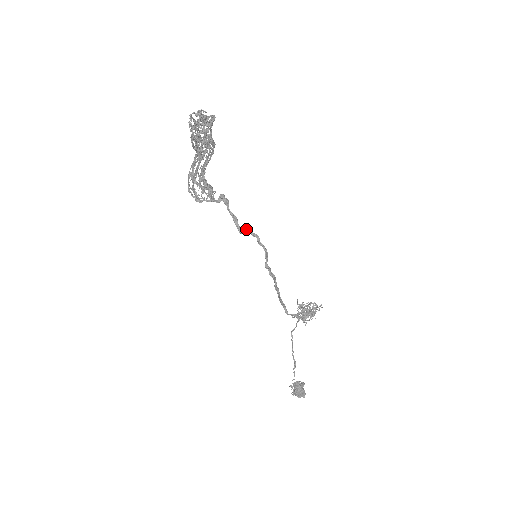
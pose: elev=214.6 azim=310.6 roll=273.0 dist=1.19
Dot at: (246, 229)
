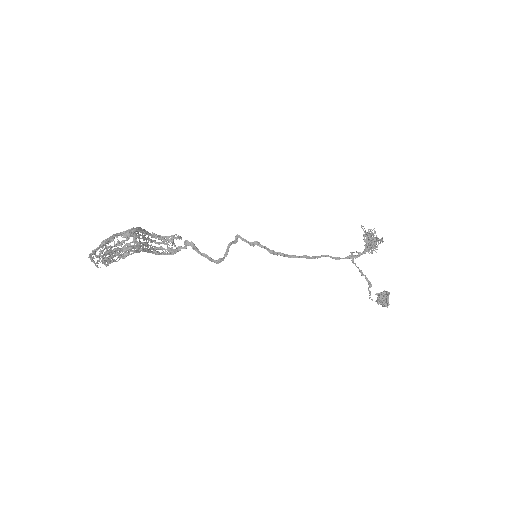
Dot at: (225, 254)
